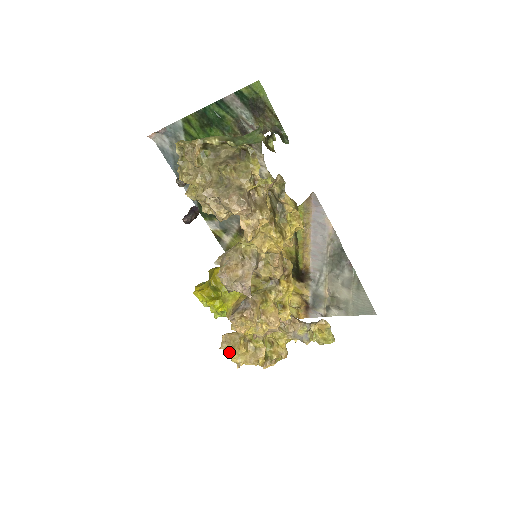
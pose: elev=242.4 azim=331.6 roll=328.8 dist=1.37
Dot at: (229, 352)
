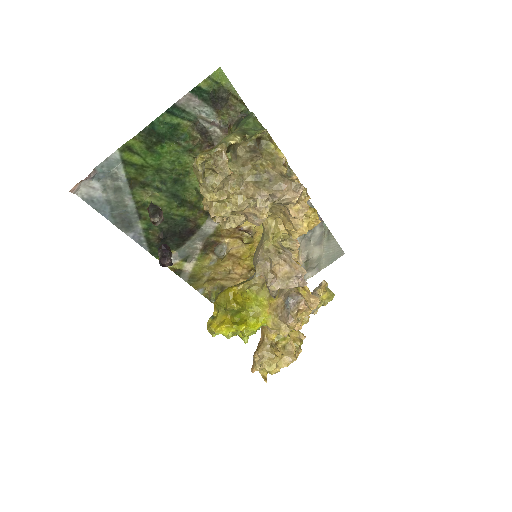
Dot at: (265, 368)
